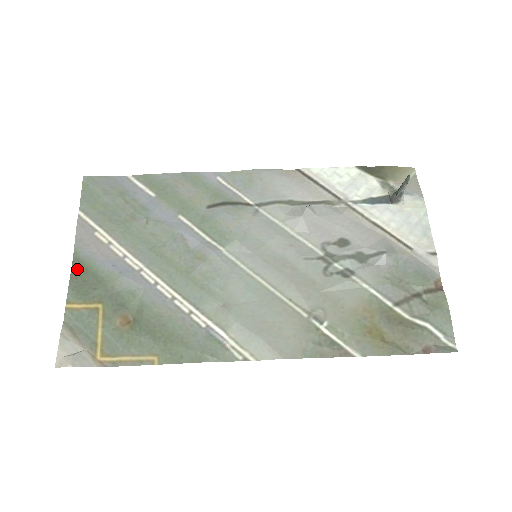
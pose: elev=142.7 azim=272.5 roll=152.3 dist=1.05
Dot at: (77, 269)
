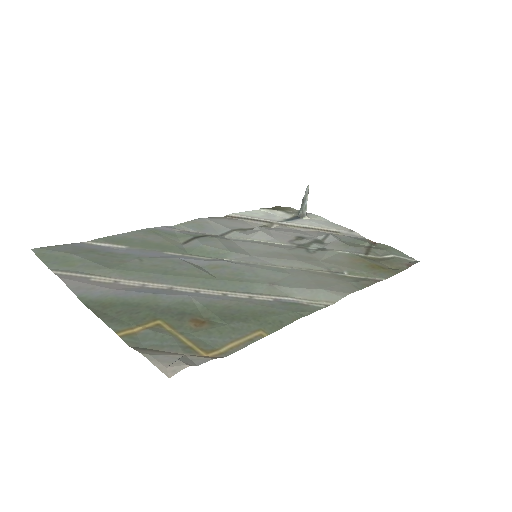
Dot at: (98, 308)
